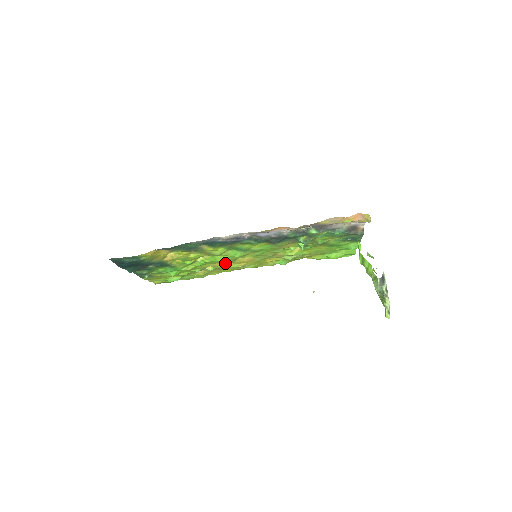
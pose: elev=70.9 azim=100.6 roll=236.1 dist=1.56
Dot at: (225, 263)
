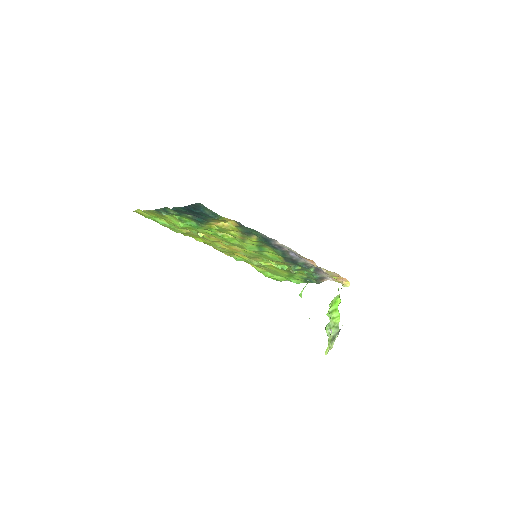
Dot at: (220, 241)
